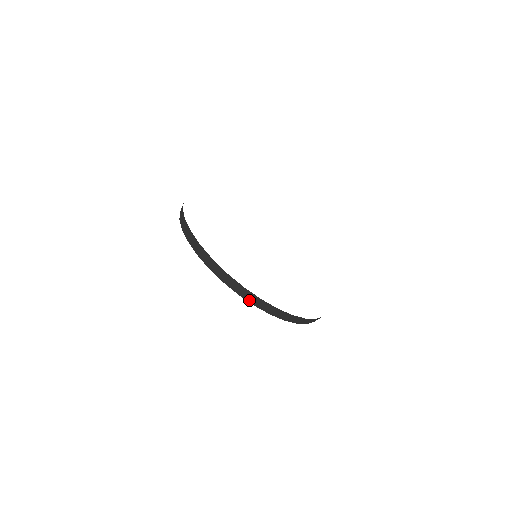
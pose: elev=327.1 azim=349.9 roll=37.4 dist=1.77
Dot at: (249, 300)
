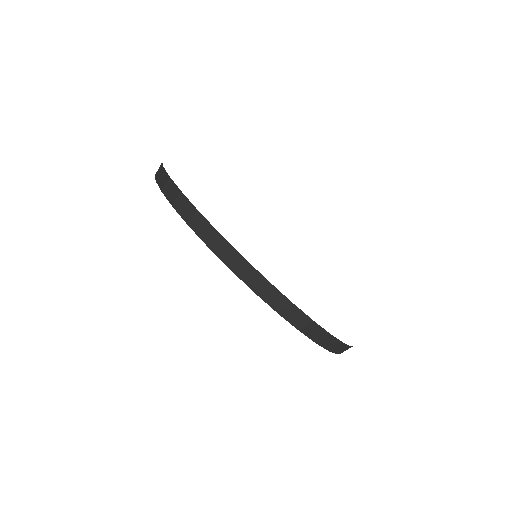
Dot at: (183, 214)
